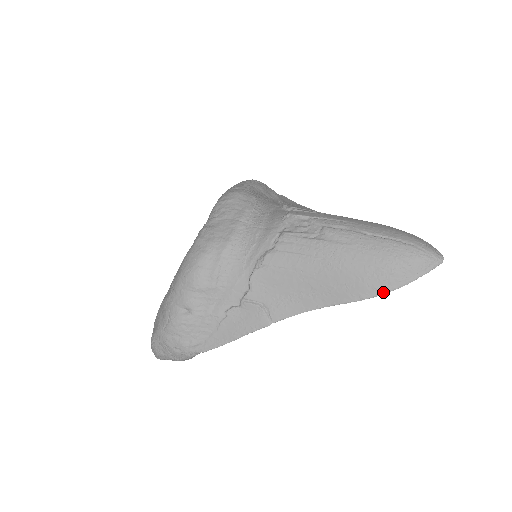
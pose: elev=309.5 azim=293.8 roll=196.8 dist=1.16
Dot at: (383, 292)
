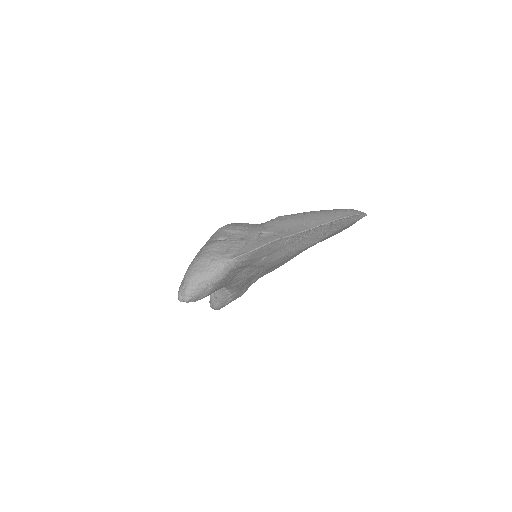
Dot at: (343, 217)
